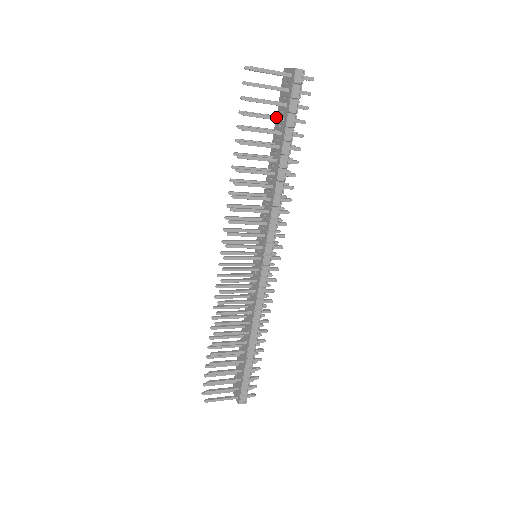
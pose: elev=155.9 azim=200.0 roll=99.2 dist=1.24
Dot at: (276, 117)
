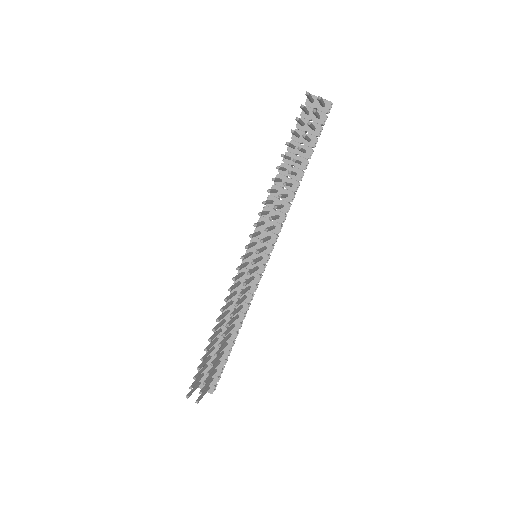
Dot at: (310, 139)
